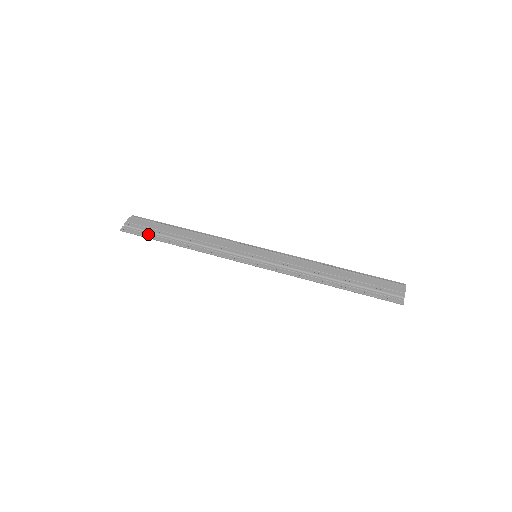
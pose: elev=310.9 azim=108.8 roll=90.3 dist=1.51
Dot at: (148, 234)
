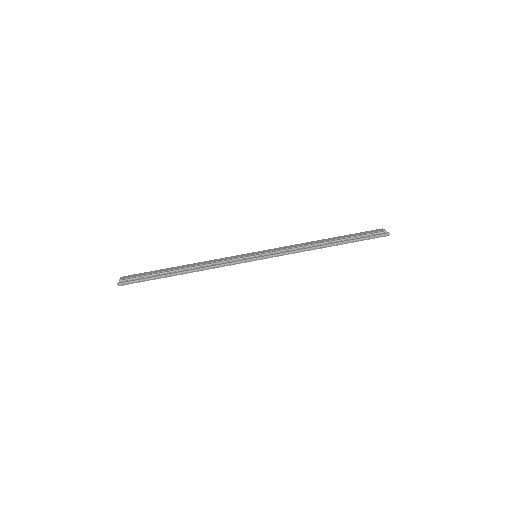
Dot at: (148, 277)
